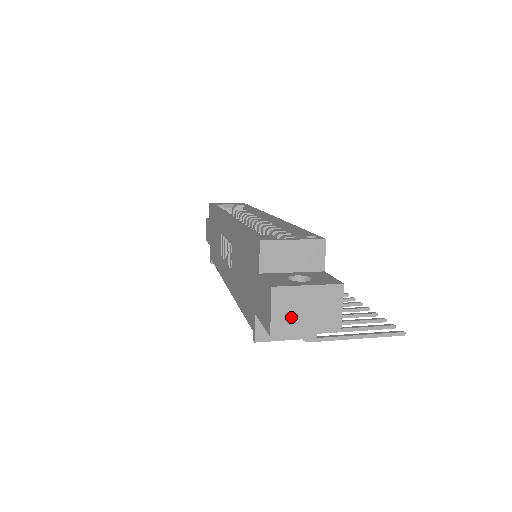
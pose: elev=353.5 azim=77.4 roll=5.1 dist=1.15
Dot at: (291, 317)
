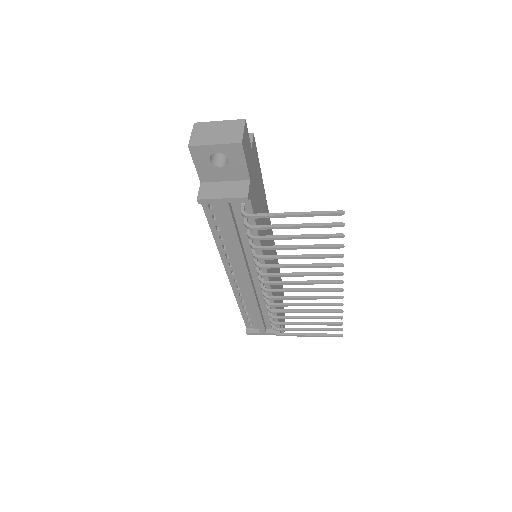
Dot at: (205, 136)
